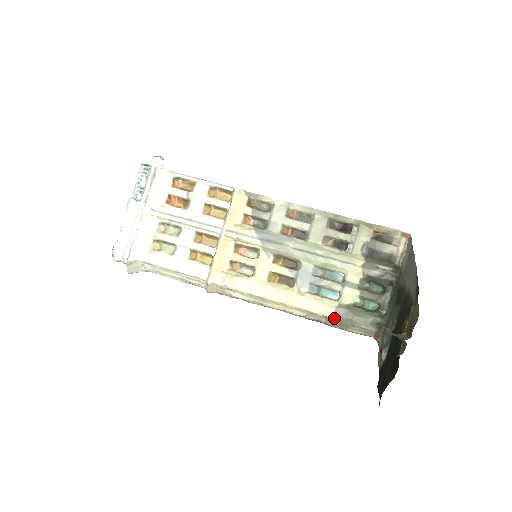
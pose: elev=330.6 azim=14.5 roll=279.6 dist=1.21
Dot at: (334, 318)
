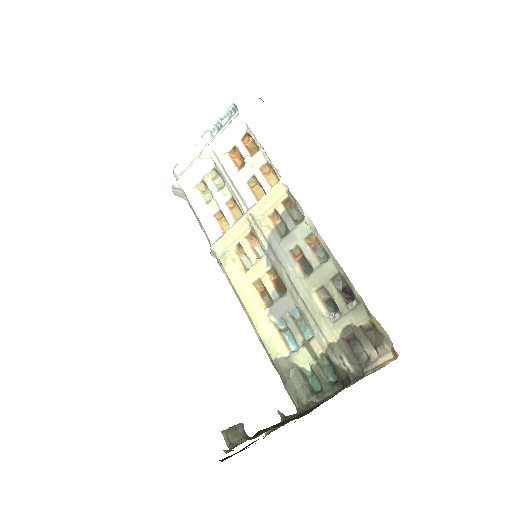
Dot at: (275, 364)
